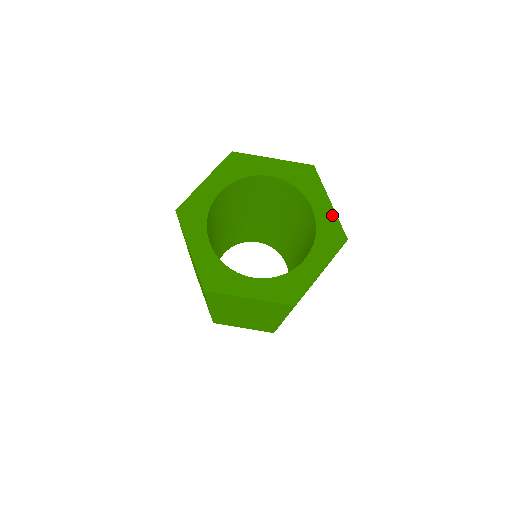
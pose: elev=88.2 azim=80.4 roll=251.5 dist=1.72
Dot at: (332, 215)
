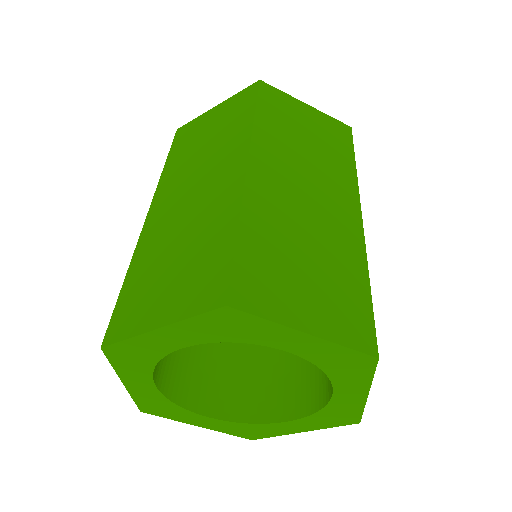
Dot at: (358, 405)
